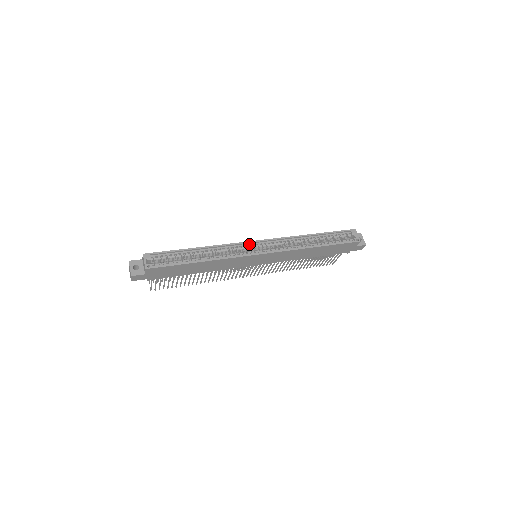
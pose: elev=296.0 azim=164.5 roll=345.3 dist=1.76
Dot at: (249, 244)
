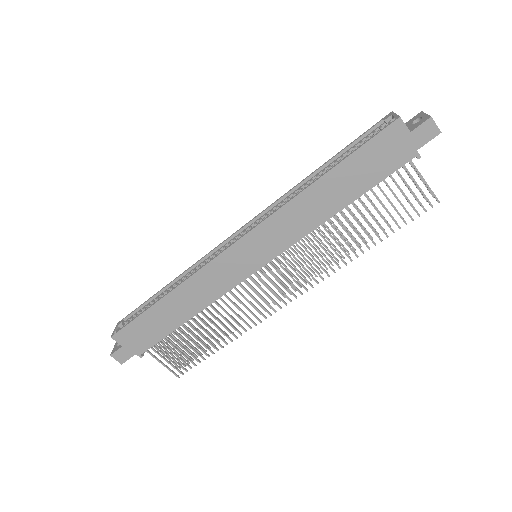
Dot at: (227, 243)
